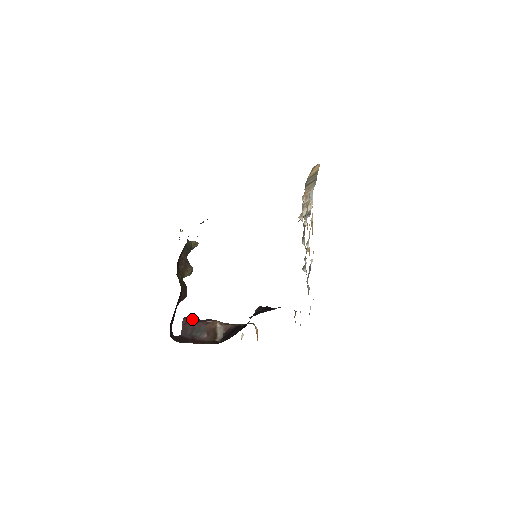
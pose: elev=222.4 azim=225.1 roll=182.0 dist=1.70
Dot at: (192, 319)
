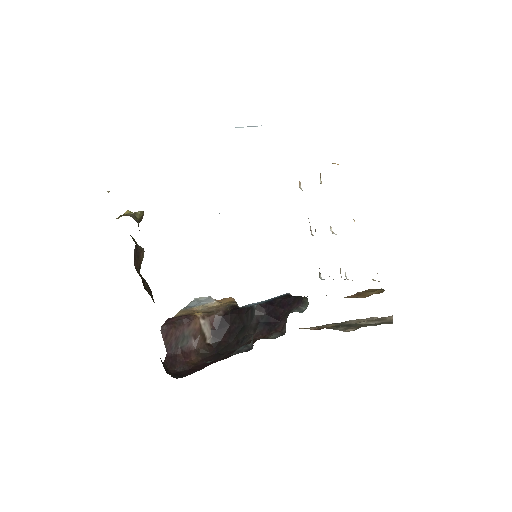
Dot at: (171, 326)
